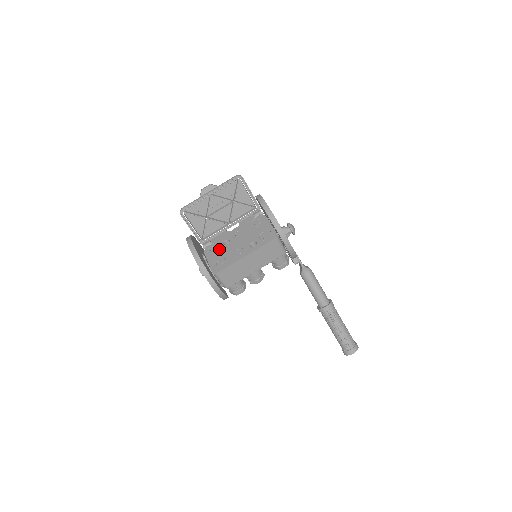
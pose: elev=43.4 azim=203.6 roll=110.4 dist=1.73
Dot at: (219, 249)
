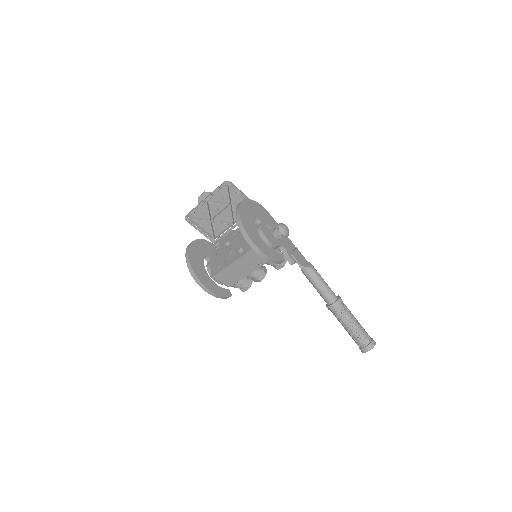
Dot at: (221, 251)
